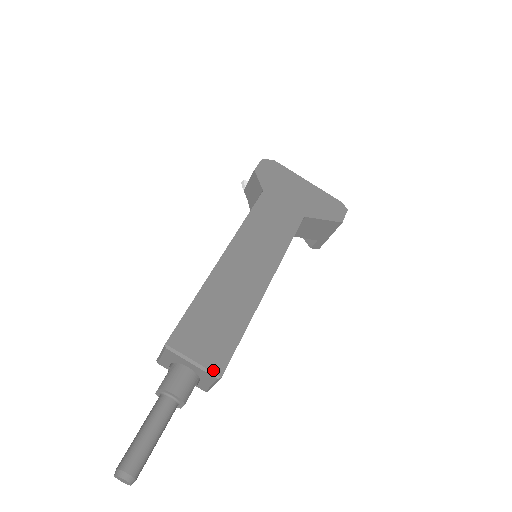
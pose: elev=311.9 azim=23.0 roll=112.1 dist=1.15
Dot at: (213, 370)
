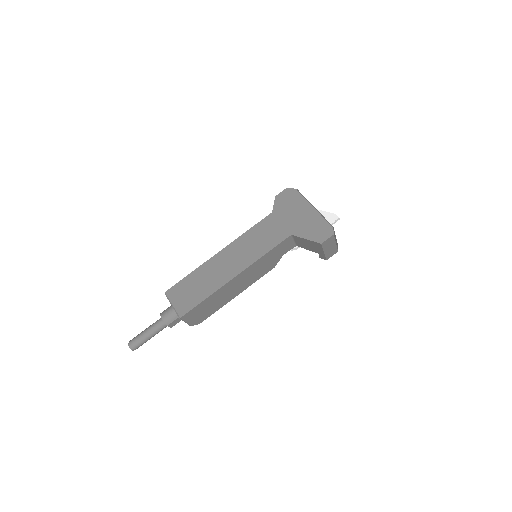
Dot at: (178, 313)
